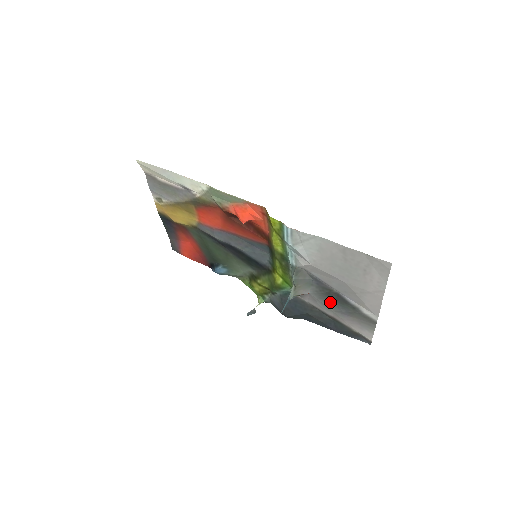
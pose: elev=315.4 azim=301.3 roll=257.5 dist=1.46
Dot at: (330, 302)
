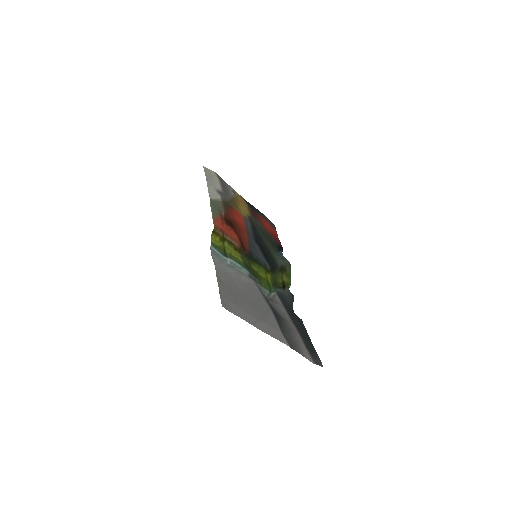
Dot at: (280, 315)
